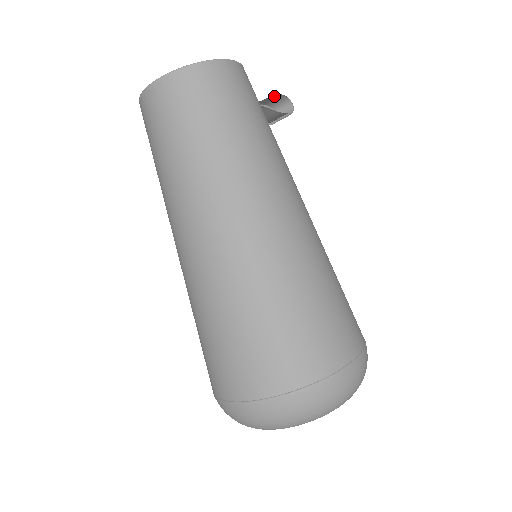
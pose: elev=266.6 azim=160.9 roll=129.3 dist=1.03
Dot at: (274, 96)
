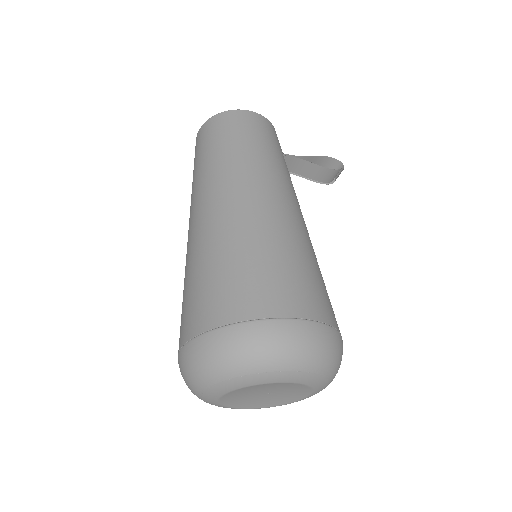
Dot at: (325, 159)
